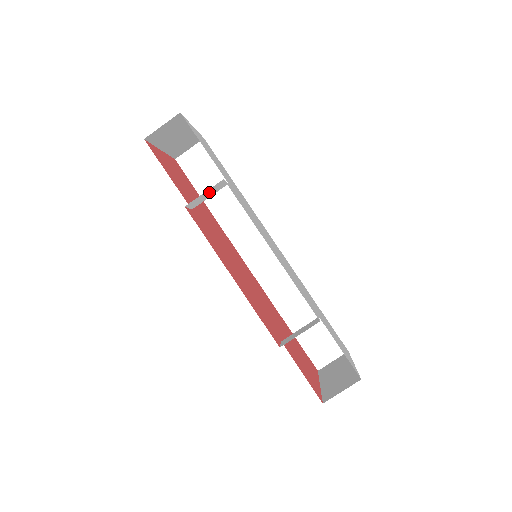
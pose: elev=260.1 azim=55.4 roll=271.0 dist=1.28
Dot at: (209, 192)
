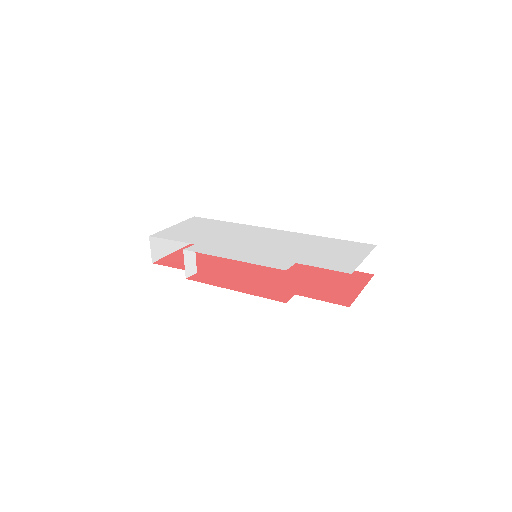
Dot at: (189, 260)
